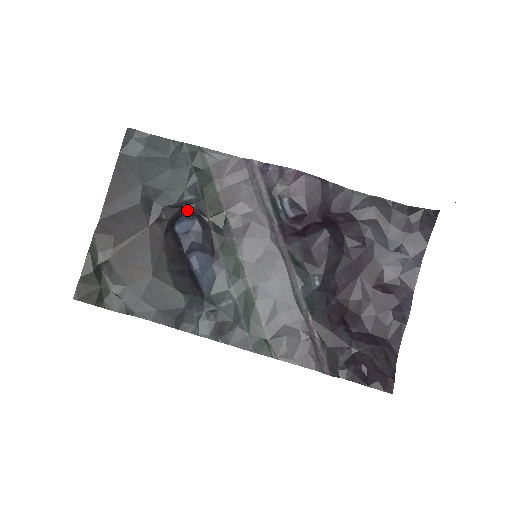
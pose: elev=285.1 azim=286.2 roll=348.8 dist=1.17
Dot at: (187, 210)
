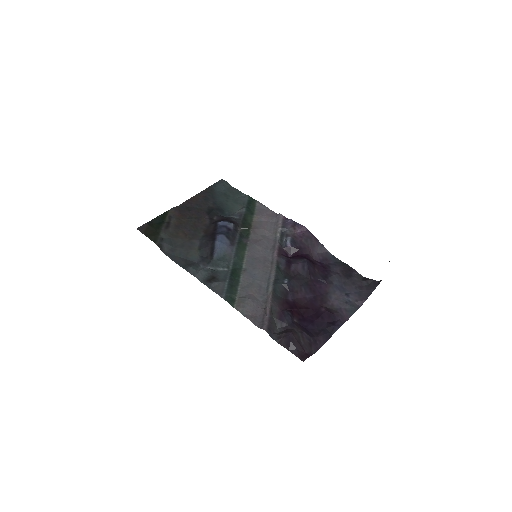
Dot at: (230, 220)
